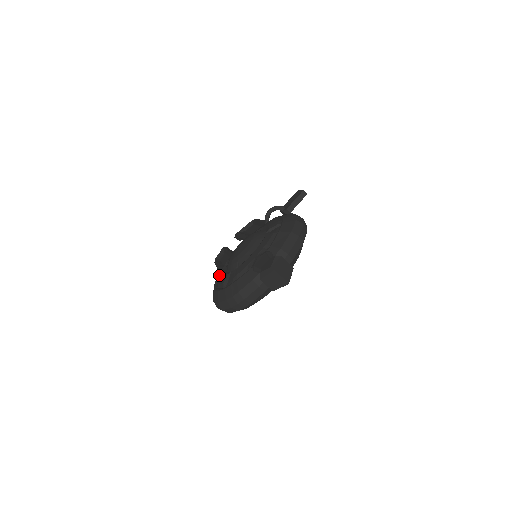
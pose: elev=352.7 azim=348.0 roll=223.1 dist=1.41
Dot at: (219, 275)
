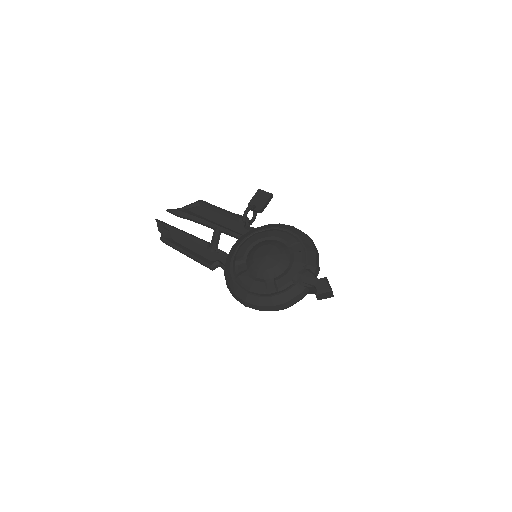
Dot at: (242, 278)
